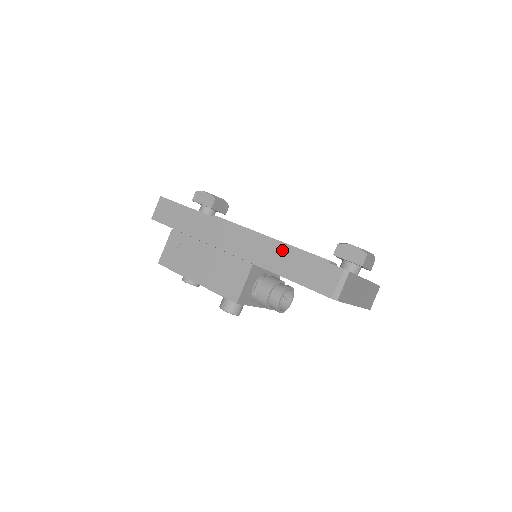
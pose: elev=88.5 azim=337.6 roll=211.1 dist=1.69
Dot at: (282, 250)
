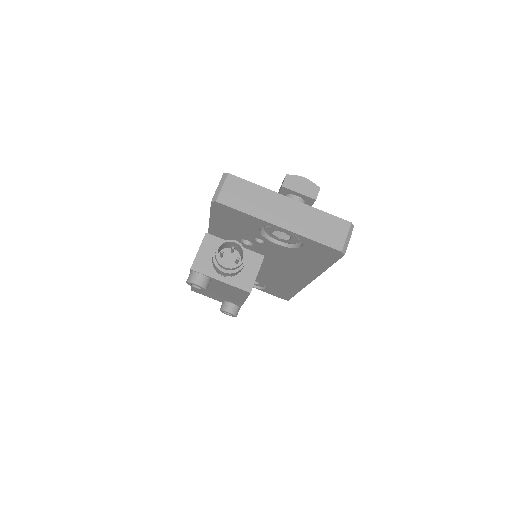
Dot at: occluded
